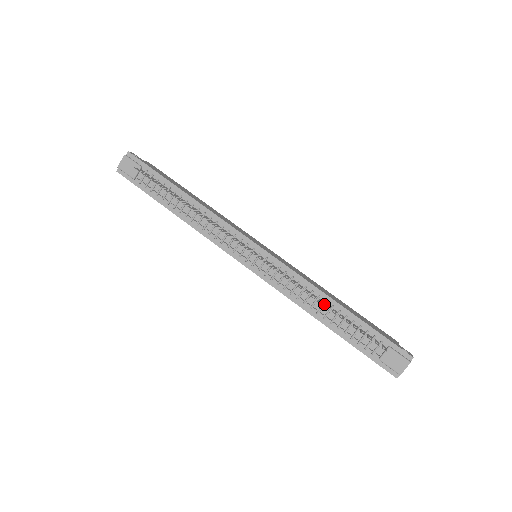
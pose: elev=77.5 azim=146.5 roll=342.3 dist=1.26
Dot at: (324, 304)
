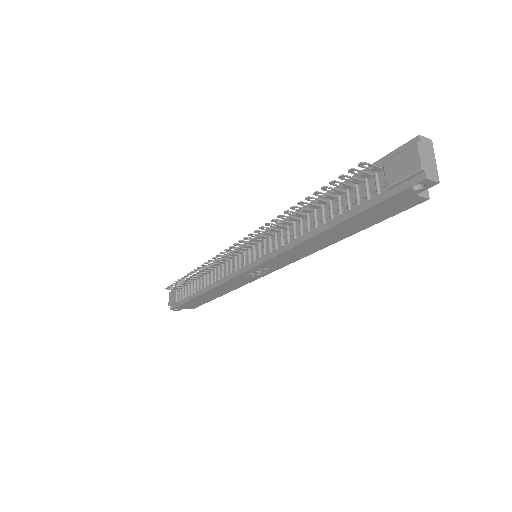
Dot at: (307, 215)
